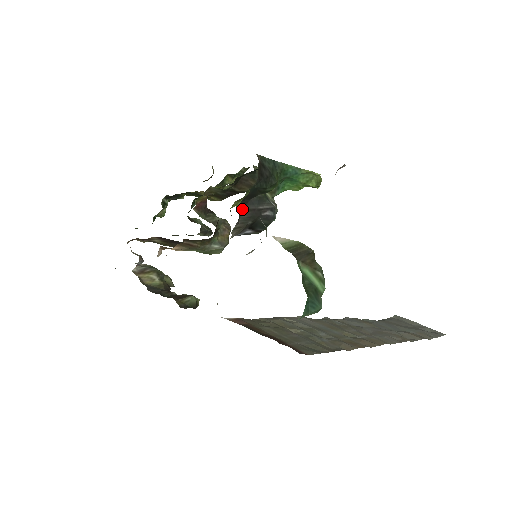
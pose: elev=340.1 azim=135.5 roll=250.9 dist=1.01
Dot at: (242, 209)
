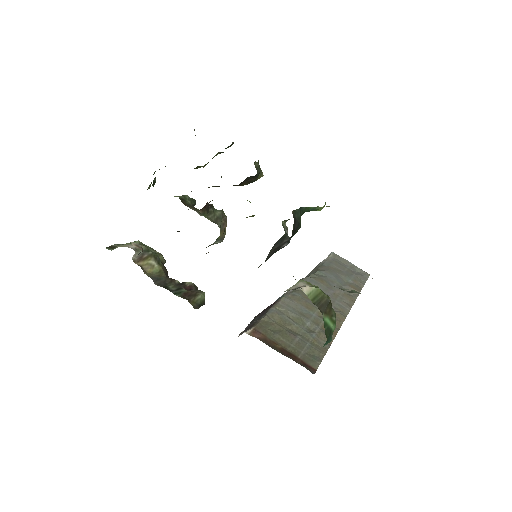
Dot at: (270, 252)
